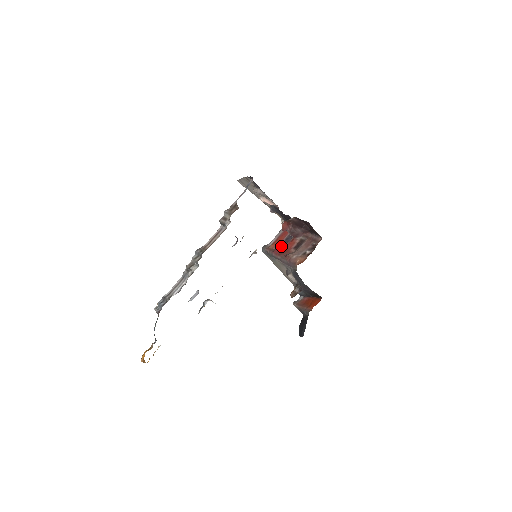
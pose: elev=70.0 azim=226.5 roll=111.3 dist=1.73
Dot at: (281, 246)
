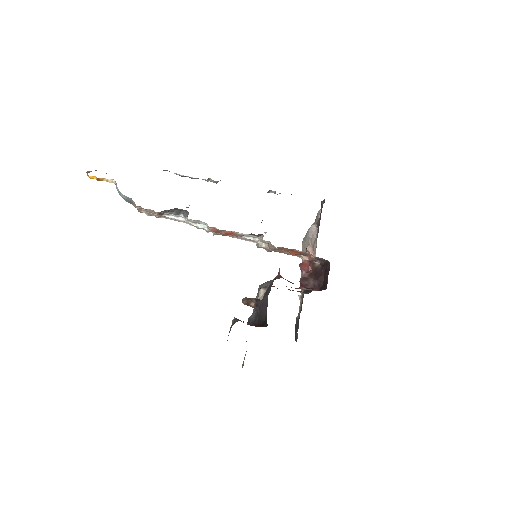
Dot at: occluded
